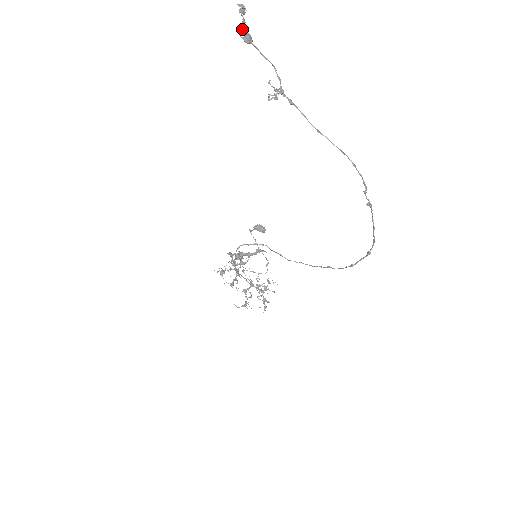
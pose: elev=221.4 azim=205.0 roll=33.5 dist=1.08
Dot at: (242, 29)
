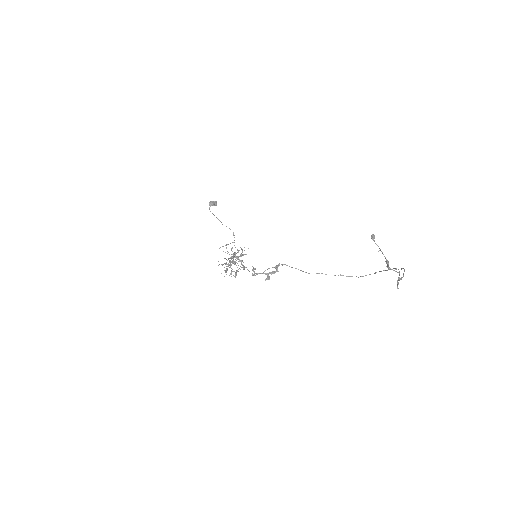
Dot at: (388, 264)
